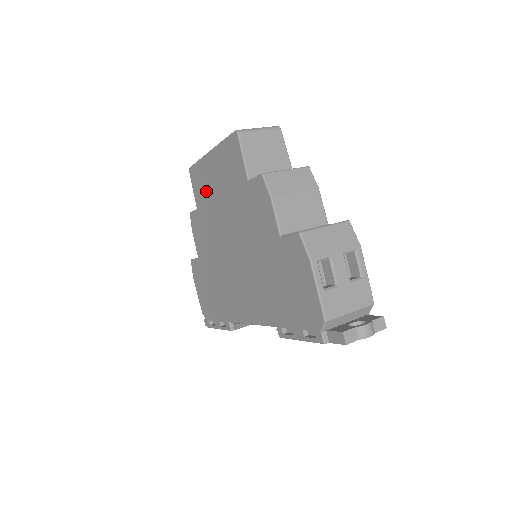
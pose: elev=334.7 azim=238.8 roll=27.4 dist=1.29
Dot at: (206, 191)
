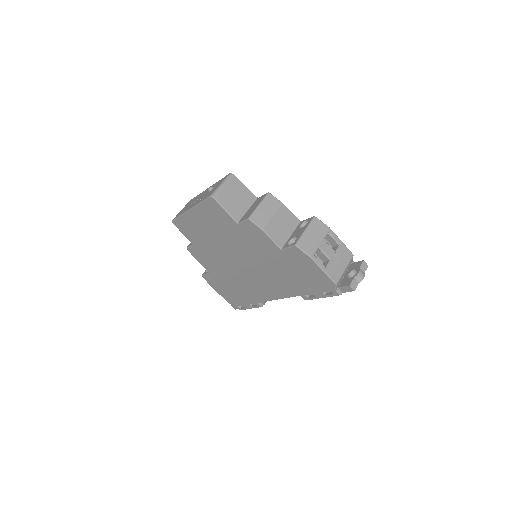
Dot at: (198, 233)
